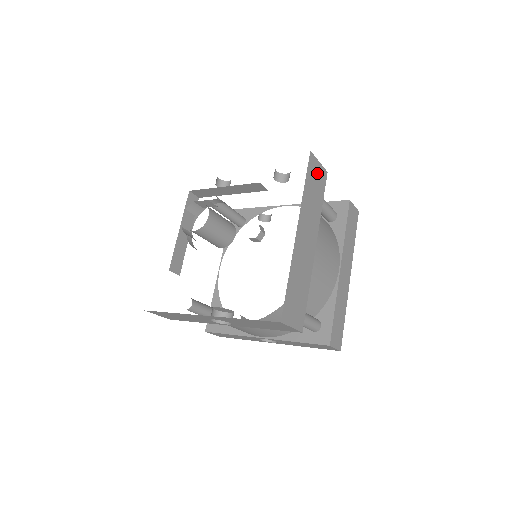
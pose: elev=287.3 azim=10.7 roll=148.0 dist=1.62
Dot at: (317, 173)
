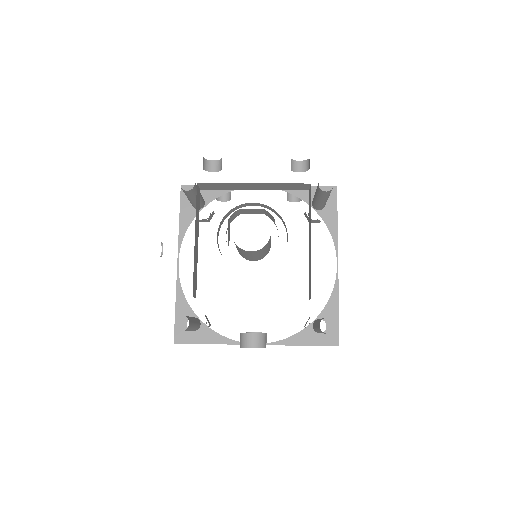
Dot at: occluded
